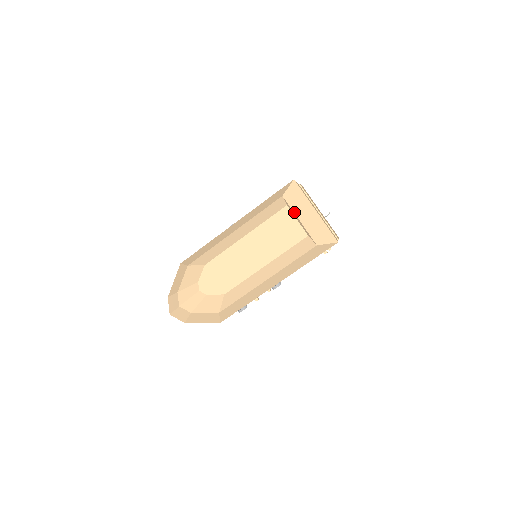
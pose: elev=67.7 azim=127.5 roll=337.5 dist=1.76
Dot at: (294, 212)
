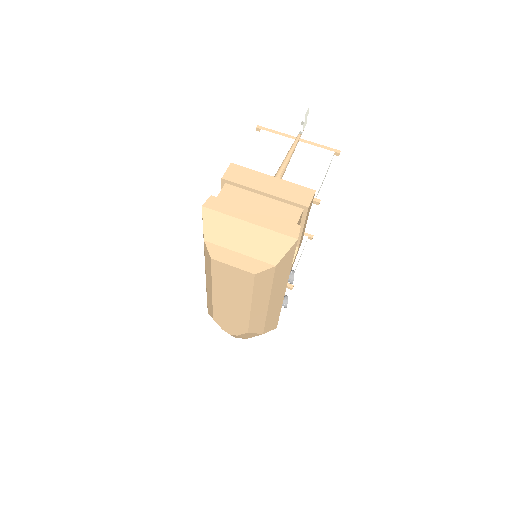
Dot at: (227, 248)
